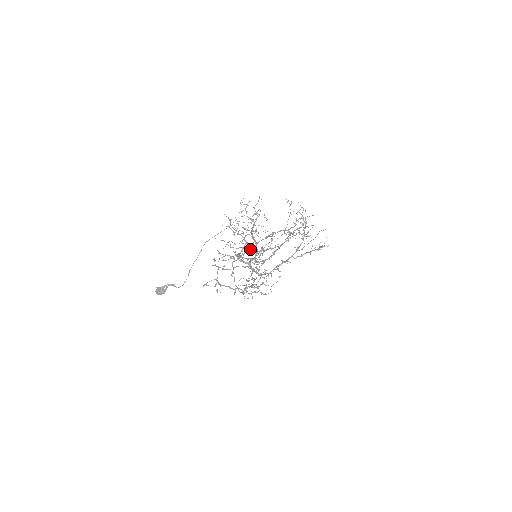
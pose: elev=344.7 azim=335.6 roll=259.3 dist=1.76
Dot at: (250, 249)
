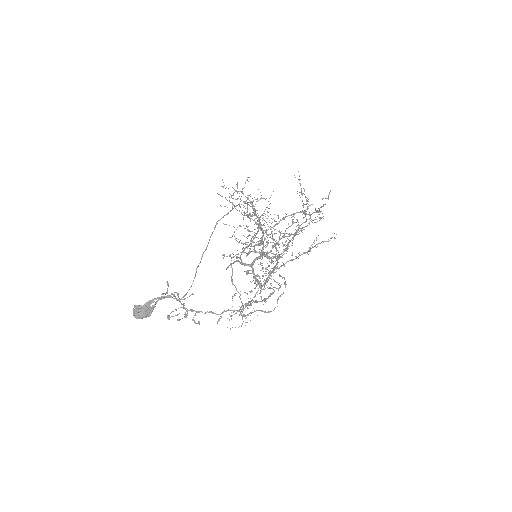
Dot at: occluded
